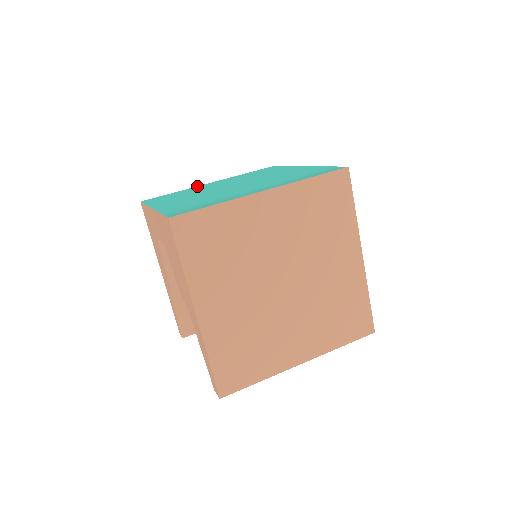
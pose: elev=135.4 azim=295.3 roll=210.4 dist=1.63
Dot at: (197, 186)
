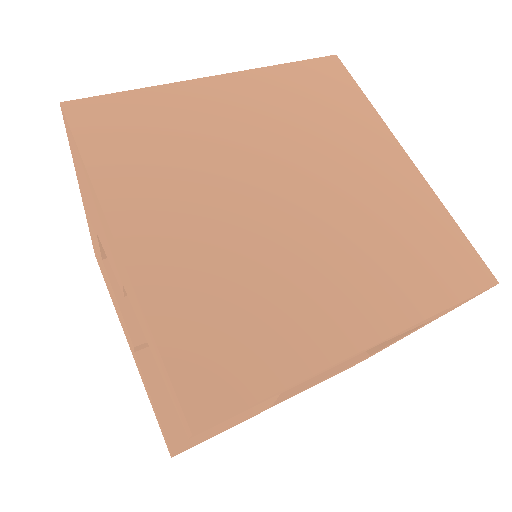
Dot at: occluded
